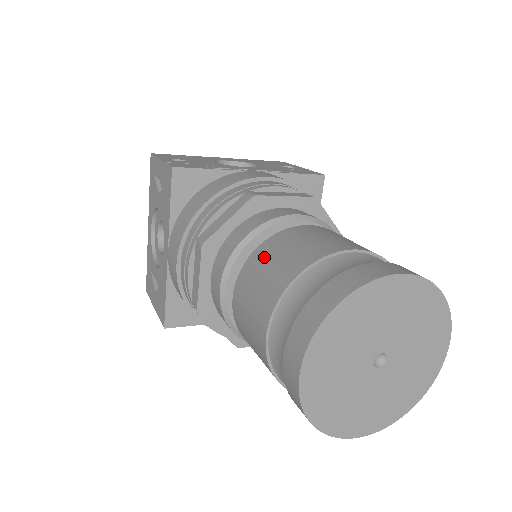
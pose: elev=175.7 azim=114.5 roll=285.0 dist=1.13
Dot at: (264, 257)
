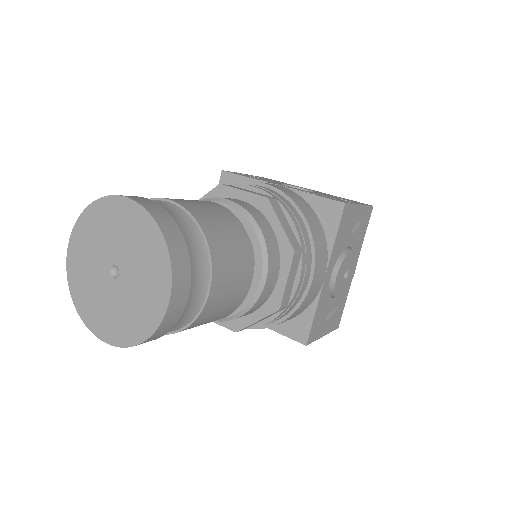
Dot at: occluded
